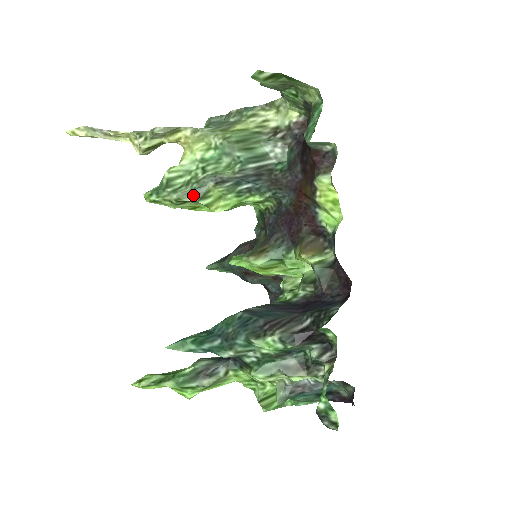
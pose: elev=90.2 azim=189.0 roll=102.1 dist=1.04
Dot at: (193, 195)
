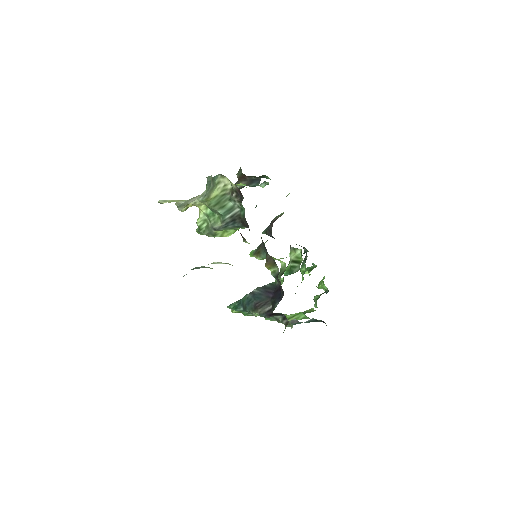
Dot at: (211, 235)
